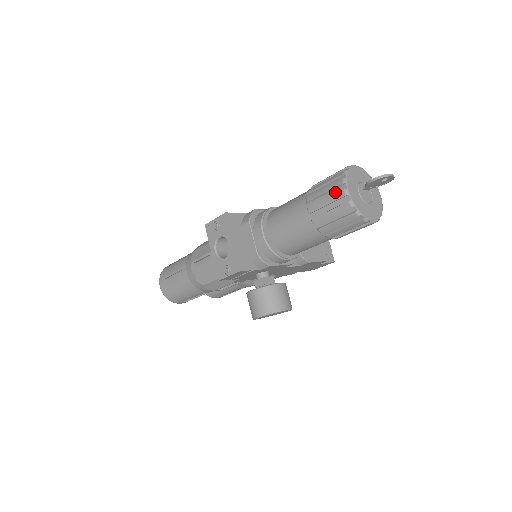
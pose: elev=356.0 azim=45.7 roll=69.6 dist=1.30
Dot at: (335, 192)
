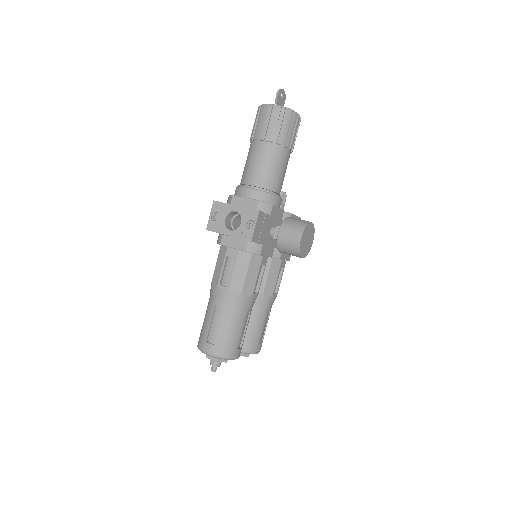
Dot at: (266, 114)
